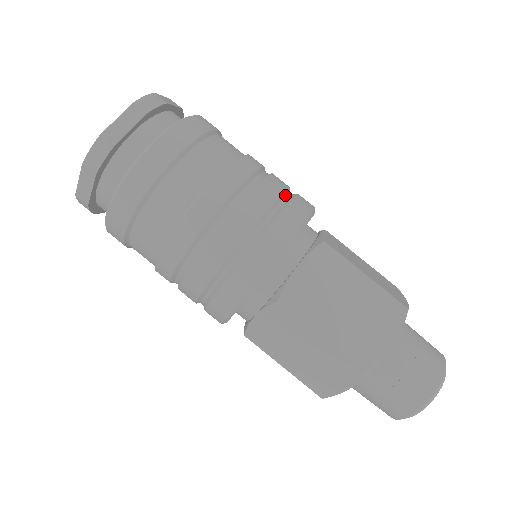
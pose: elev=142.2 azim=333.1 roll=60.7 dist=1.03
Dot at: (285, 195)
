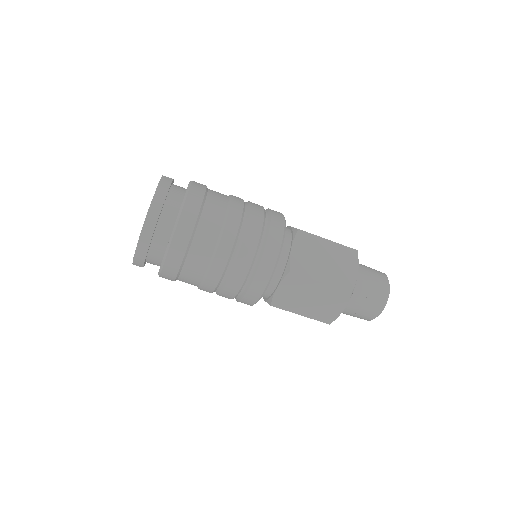
Dot at: (258, 248)
